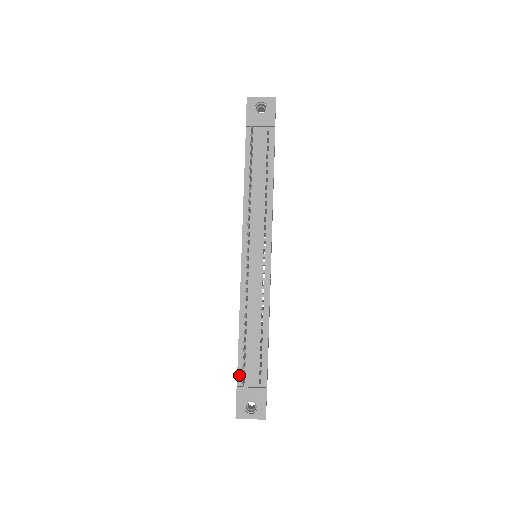
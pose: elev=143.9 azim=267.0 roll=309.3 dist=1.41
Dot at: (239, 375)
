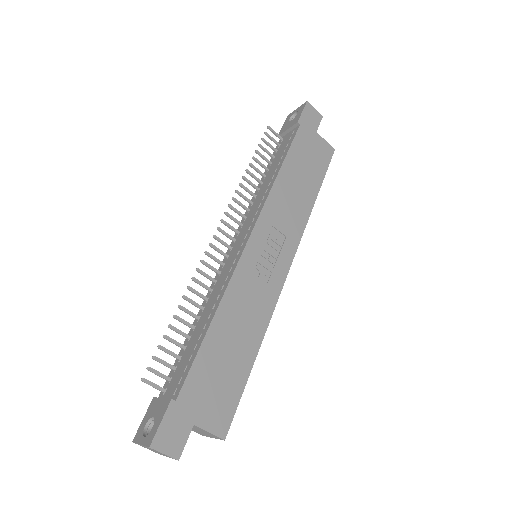
Dot at: (165, 384)
